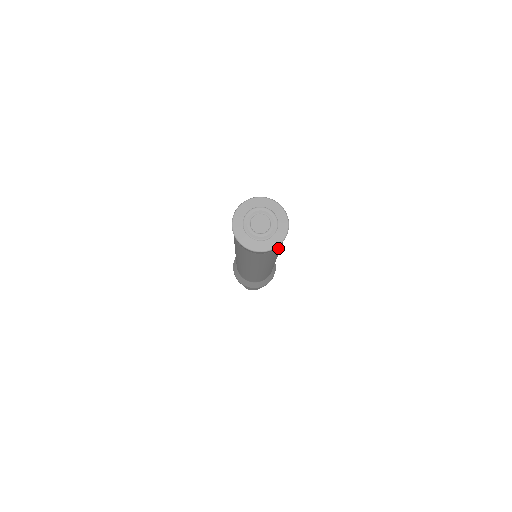
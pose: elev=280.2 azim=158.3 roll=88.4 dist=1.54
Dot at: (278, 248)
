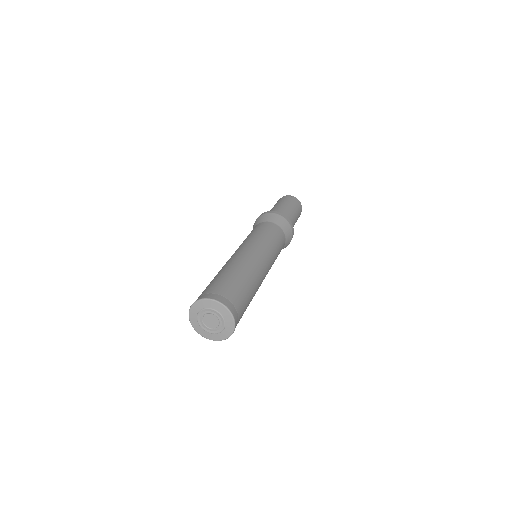
Dot at: occluded
